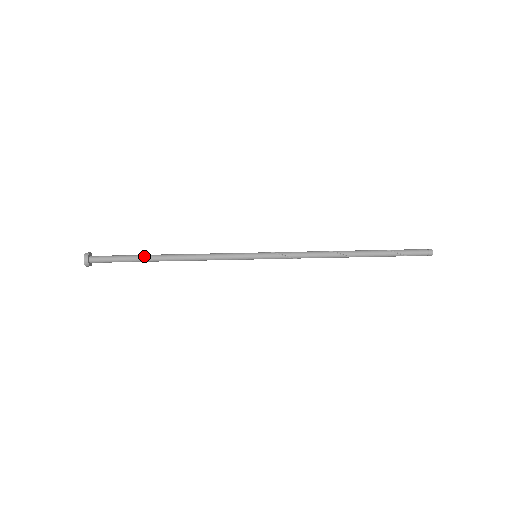
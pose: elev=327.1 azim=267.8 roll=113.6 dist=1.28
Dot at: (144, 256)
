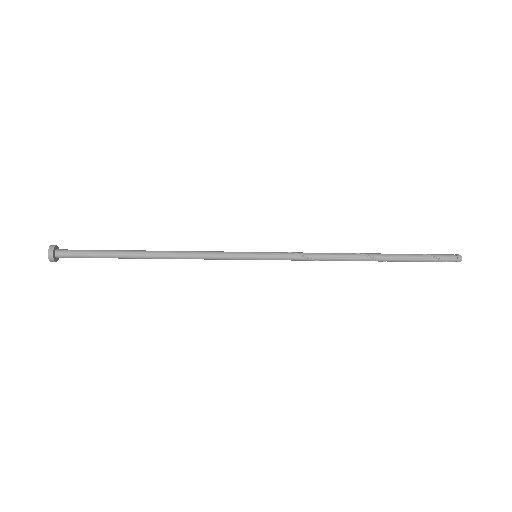
Dot at: (123, 251)
